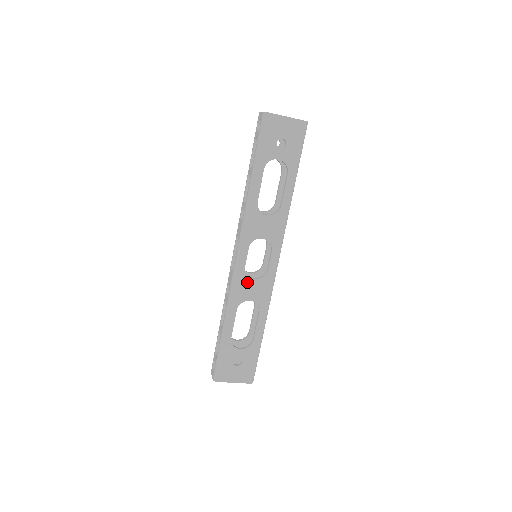
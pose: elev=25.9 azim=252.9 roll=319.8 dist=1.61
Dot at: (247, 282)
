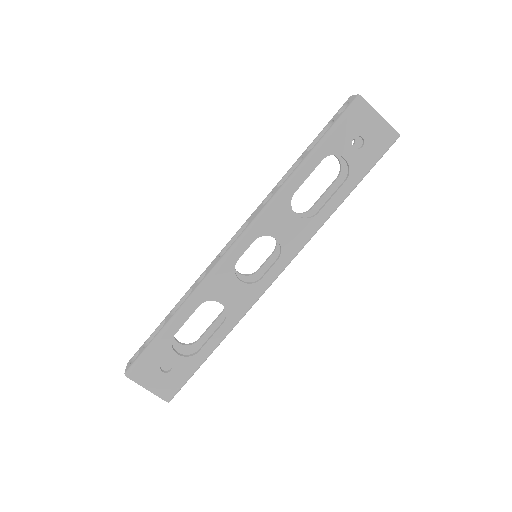
Dot at: (230, 279)
